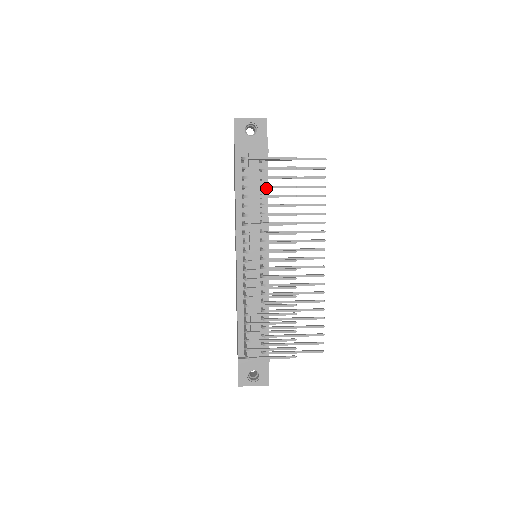
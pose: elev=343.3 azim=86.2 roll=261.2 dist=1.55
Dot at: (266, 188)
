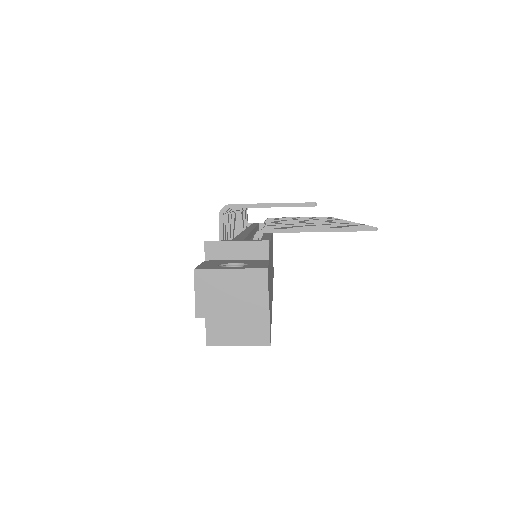
Dot at: occluded
